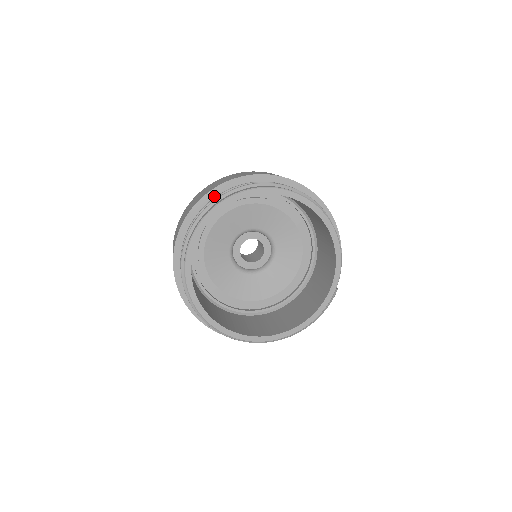
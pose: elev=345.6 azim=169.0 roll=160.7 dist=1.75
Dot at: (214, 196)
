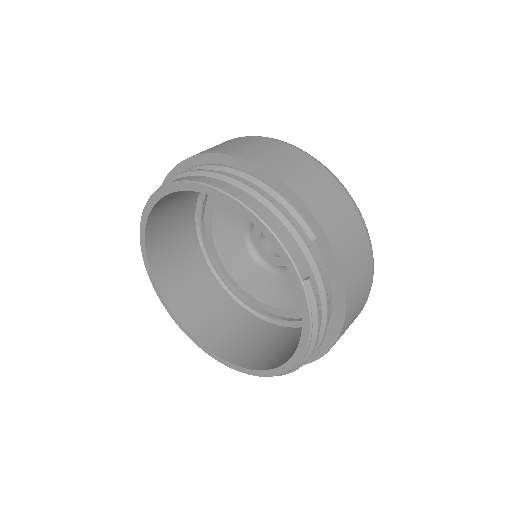
Dot at: occluded
